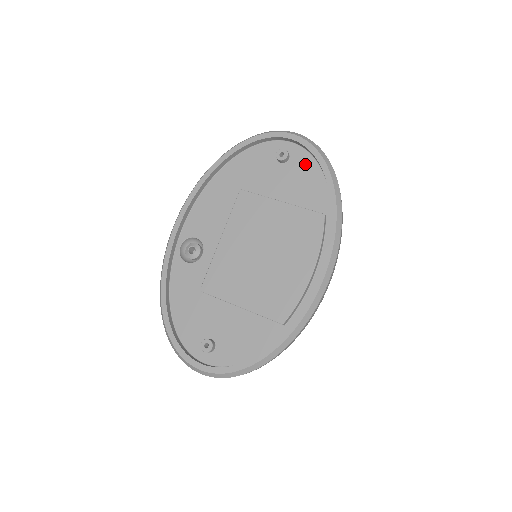
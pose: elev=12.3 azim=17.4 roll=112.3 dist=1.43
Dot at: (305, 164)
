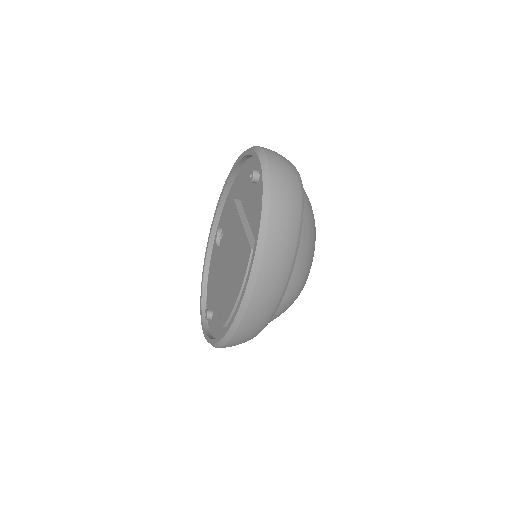
Dot at: occluded
